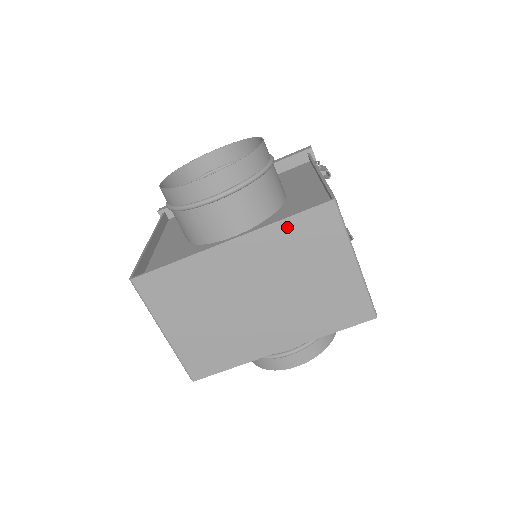
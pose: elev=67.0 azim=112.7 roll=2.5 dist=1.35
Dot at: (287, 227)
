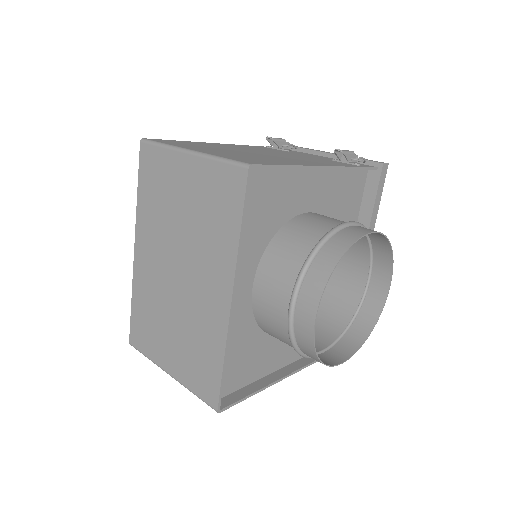
Dot at: (143, 195)
